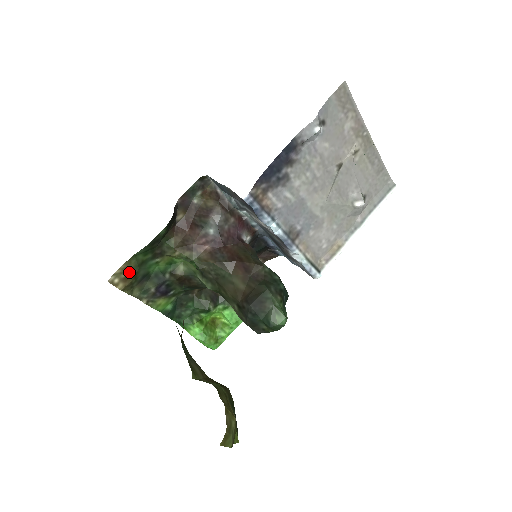
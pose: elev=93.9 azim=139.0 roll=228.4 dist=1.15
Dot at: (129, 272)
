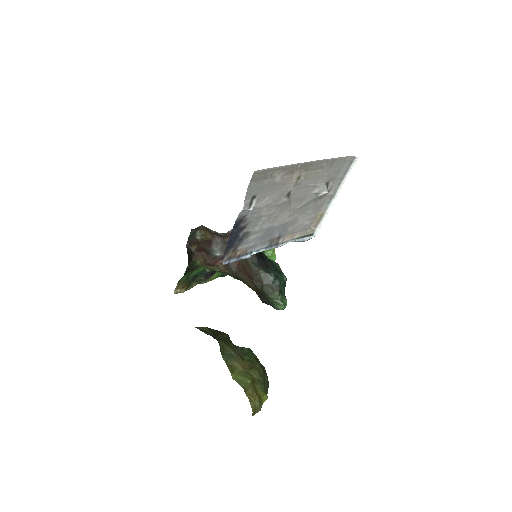
Dot at: (183, 284)
